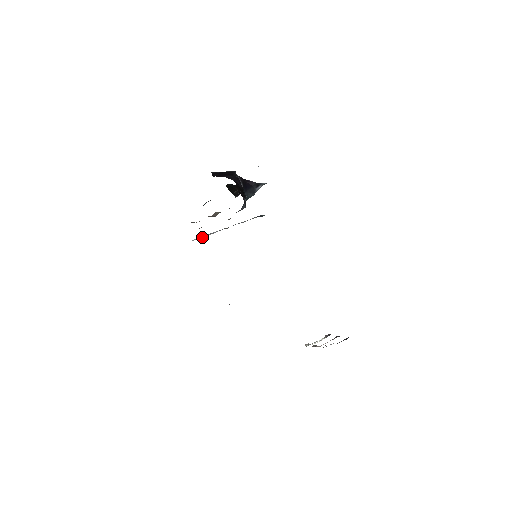
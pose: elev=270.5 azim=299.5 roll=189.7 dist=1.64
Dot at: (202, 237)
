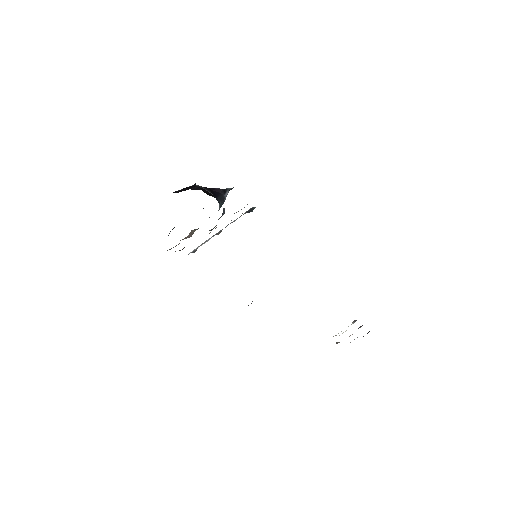
Dot at: (196, 249)
